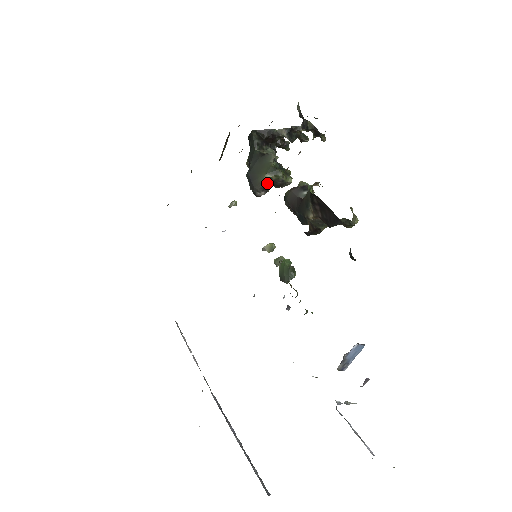
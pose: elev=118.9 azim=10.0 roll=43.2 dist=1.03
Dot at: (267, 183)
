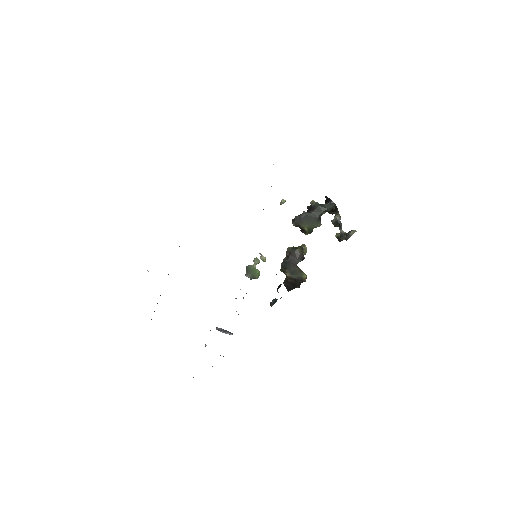
Dot at: (302, 228)
